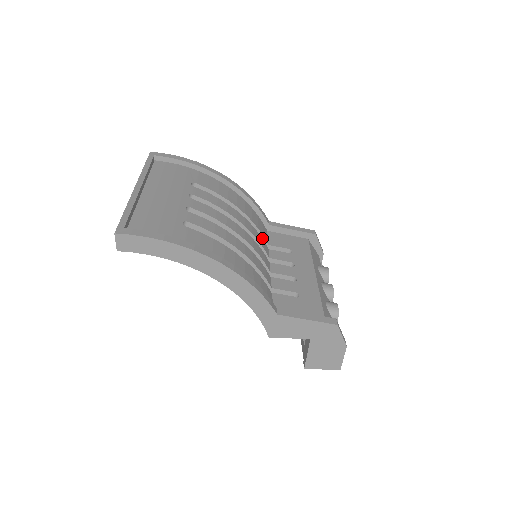
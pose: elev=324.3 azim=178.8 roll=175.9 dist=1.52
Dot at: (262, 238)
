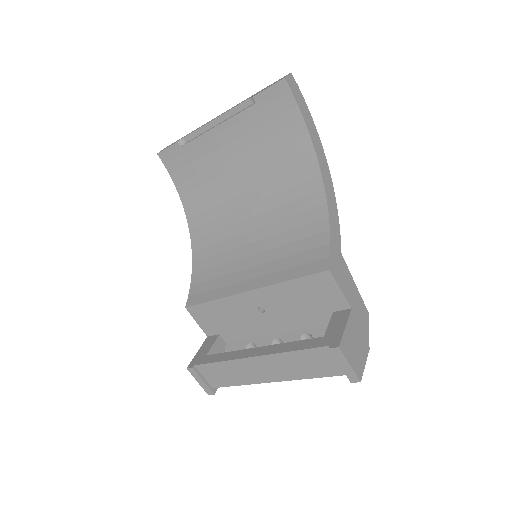
Dot at: occluded
